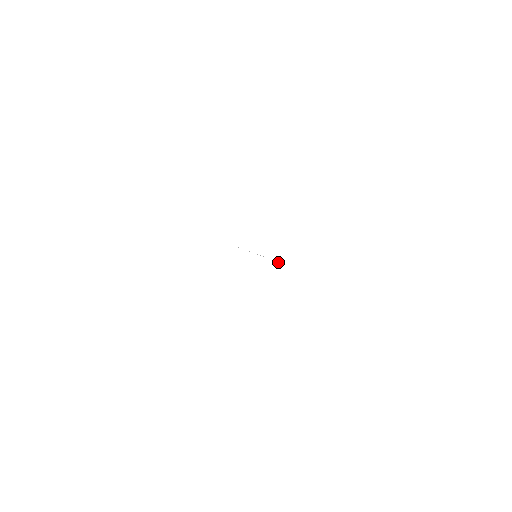
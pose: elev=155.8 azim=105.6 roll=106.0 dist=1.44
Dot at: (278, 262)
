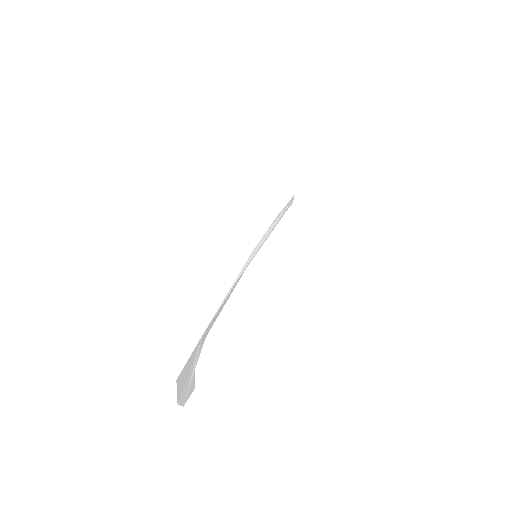
Dot at: (228, 293)
